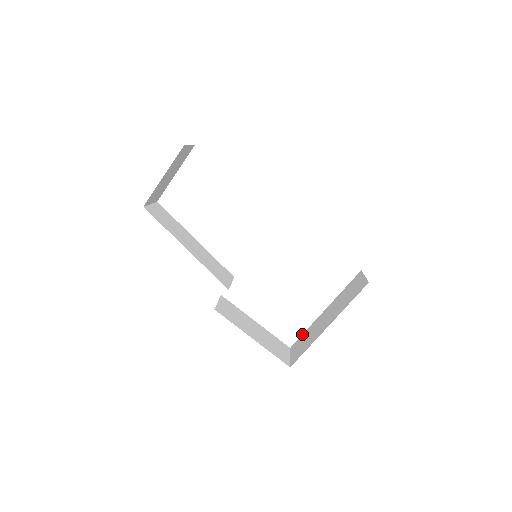
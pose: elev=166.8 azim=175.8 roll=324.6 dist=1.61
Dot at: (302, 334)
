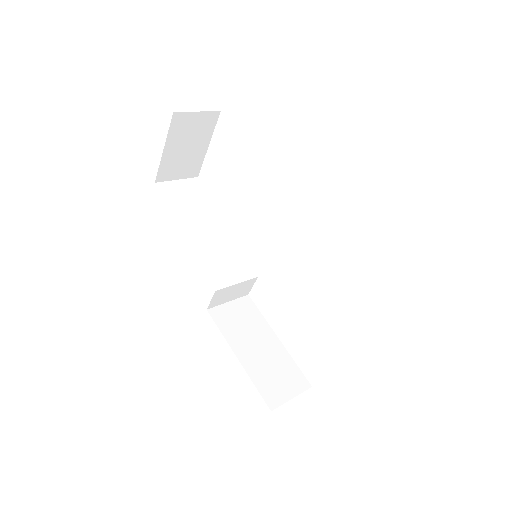
Dot at: occluded
